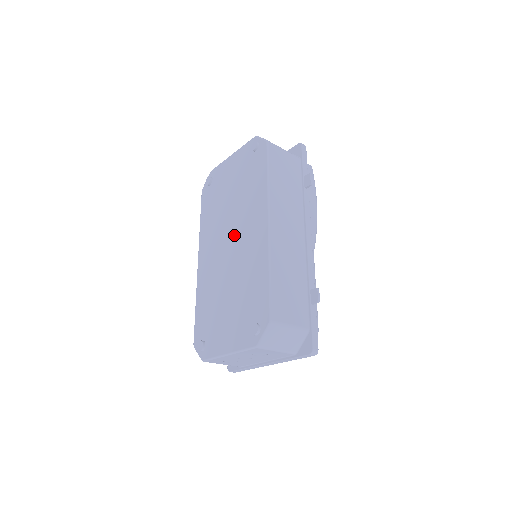
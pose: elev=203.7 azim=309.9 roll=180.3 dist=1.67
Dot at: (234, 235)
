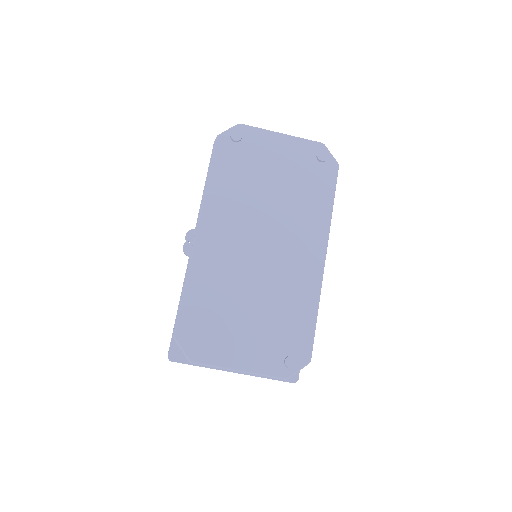
Dot at: (272, 238)
